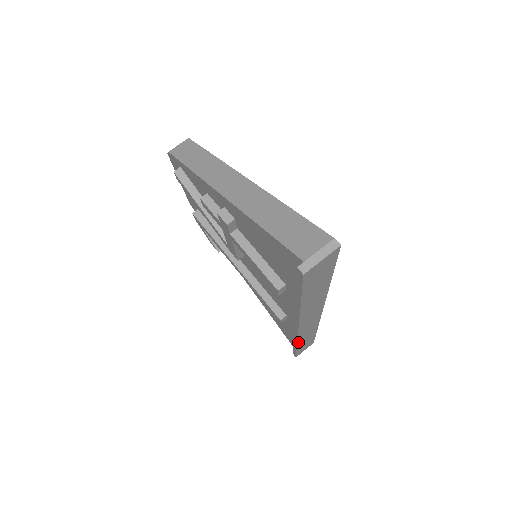
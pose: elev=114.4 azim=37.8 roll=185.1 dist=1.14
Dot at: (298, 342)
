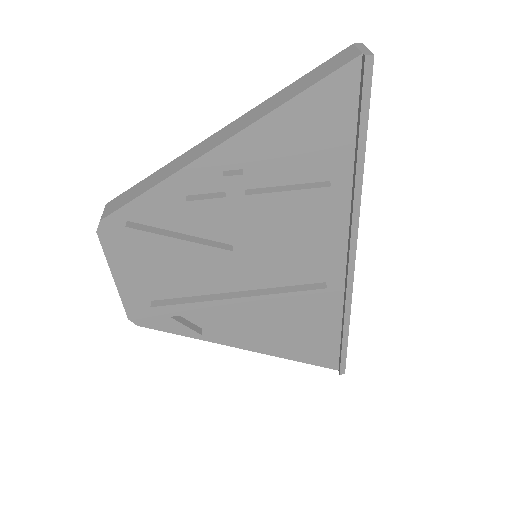
Dot at: (350, 309)
